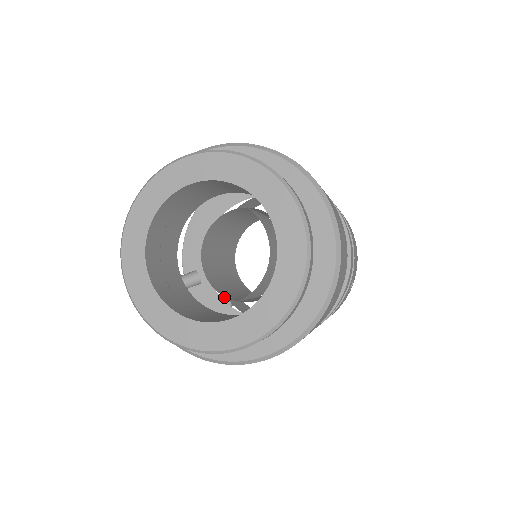
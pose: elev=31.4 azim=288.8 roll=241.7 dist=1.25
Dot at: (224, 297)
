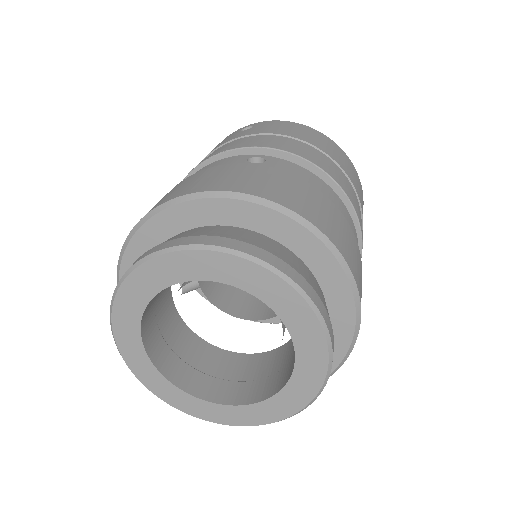
Dot at: occluded
